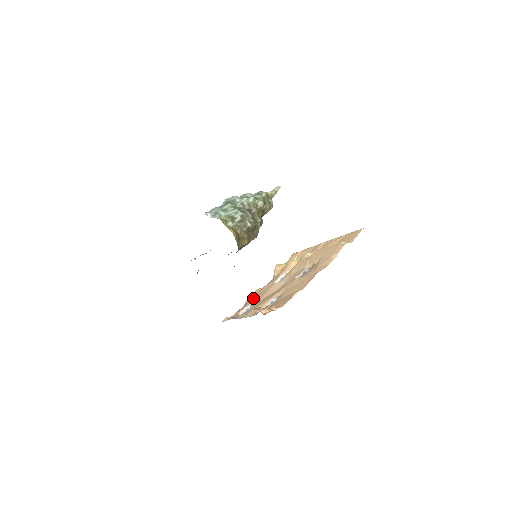
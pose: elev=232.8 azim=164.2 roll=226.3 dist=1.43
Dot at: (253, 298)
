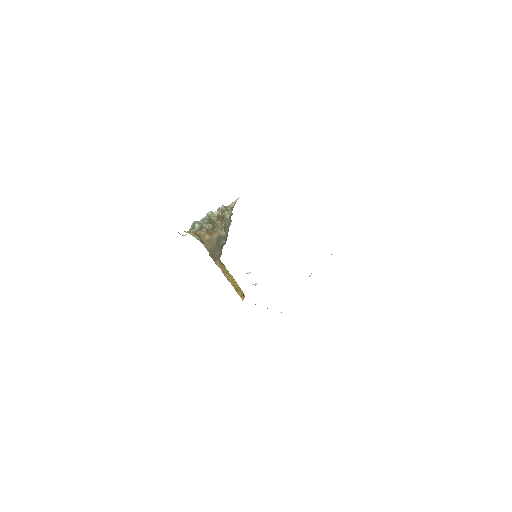
Dot at: occluded
